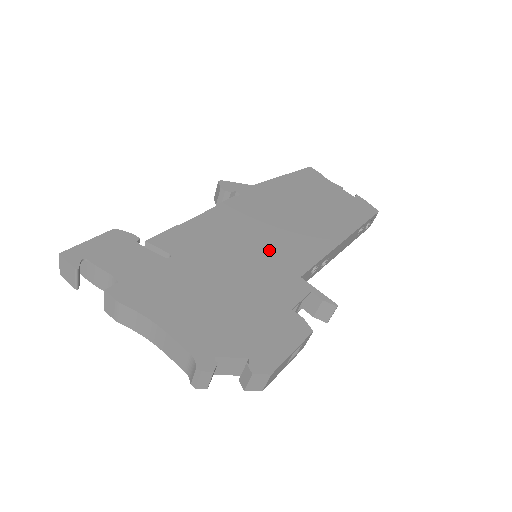
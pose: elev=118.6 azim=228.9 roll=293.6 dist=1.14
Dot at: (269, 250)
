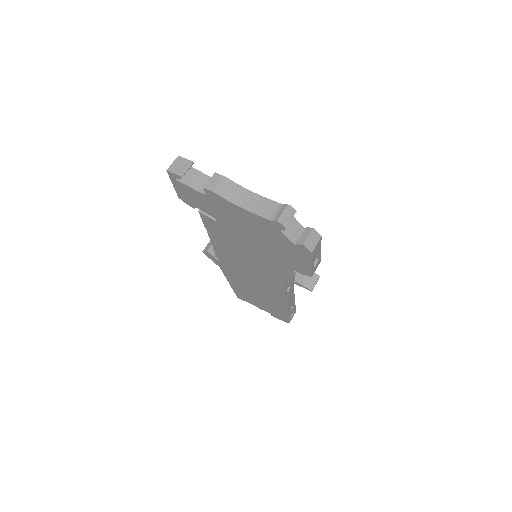
Dot at: occluded
